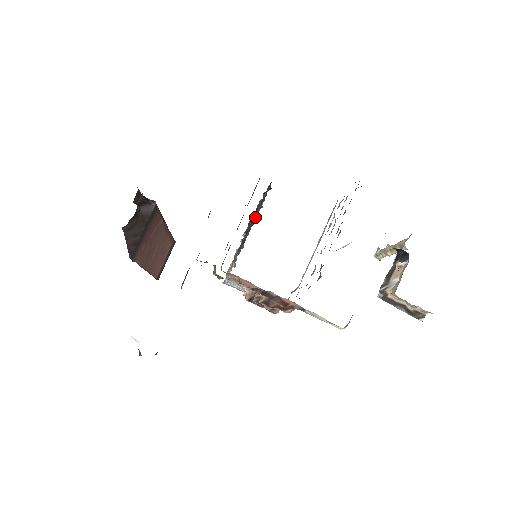
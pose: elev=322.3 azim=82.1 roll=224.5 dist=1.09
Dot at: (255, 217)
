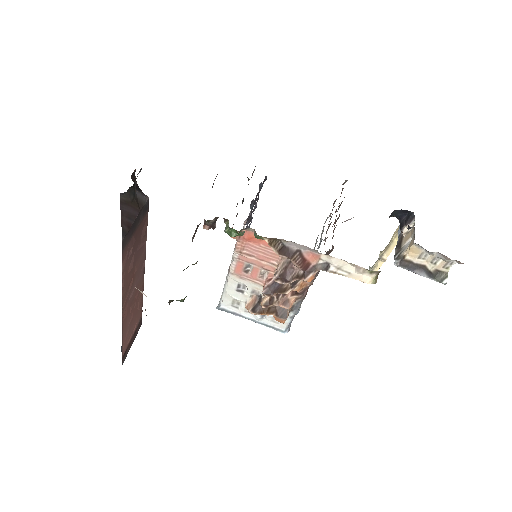
Dot at: (255, 202)
